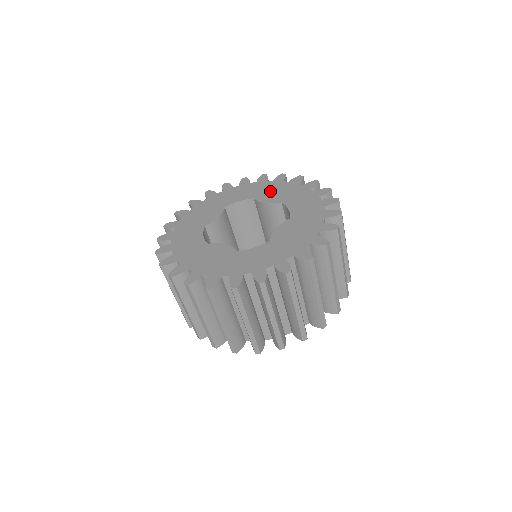
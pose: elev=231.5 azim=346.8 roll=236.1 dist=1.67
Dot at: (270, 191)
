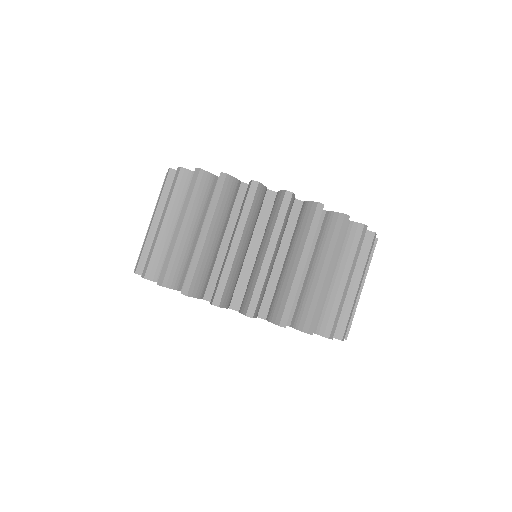
Dot at: occluded
